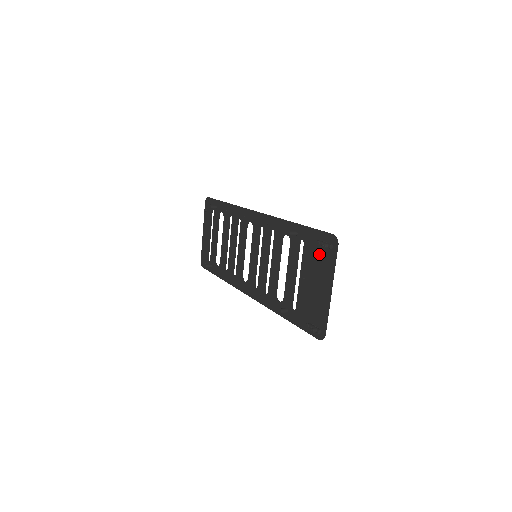
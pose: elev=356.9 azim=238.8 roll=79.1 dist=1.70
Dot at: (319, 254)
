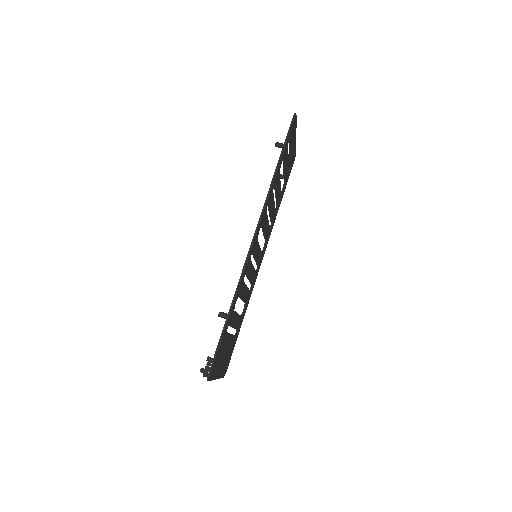
Dot at: occluded
